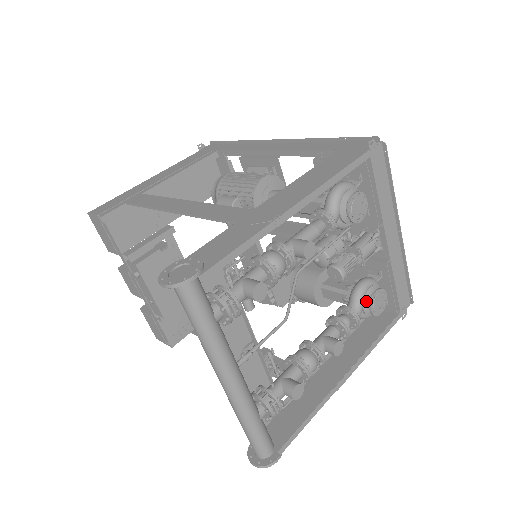
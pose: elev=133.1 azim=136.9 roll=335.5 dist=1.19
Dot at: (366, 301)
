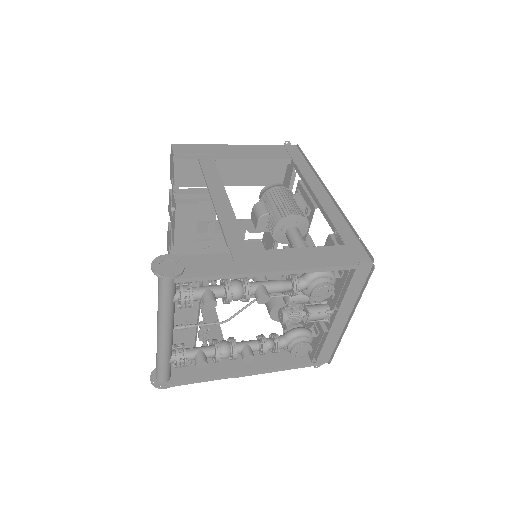
Dot at: (293, 343)
